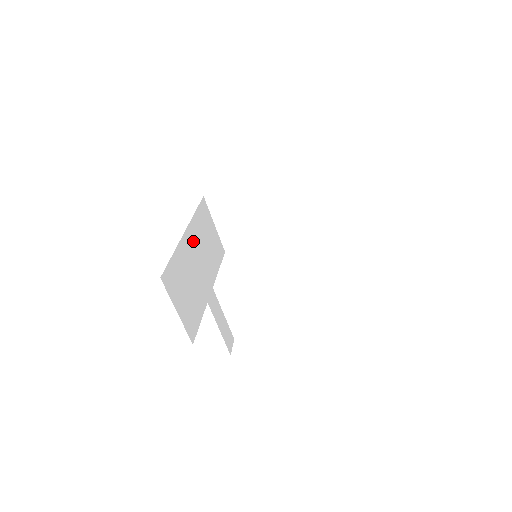
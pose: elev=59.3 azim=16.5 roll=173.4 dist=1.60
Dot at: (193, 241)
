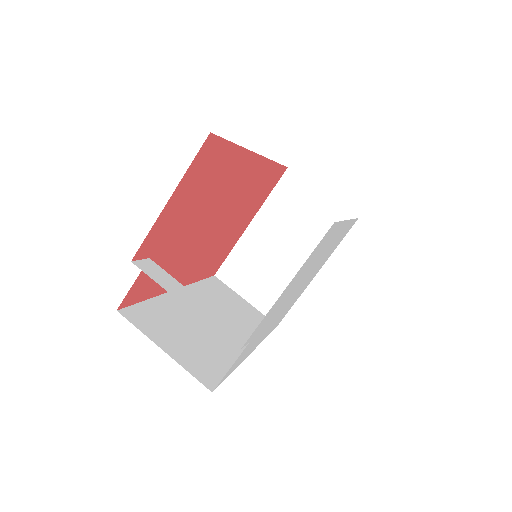
Dot at: occluded
